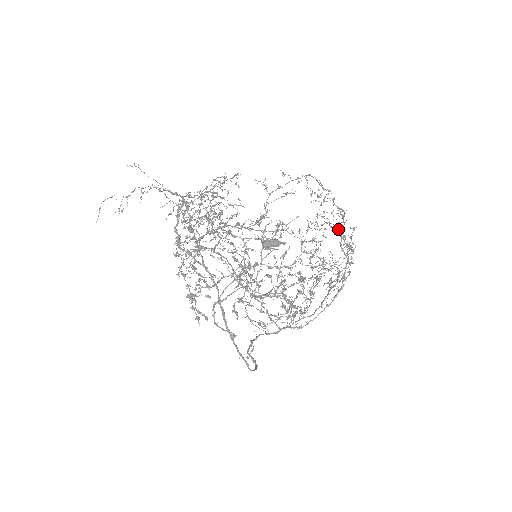
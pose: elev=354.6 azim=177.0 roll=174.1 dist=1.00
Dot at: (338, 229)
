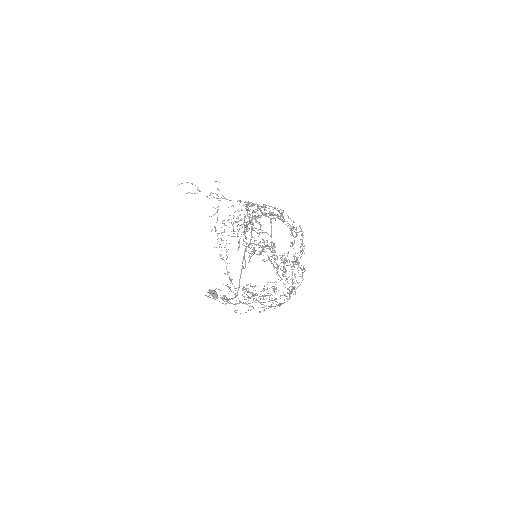
Dot at: (301, 270)
